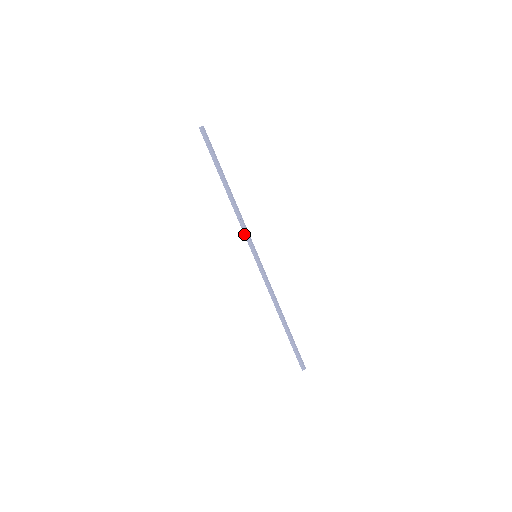
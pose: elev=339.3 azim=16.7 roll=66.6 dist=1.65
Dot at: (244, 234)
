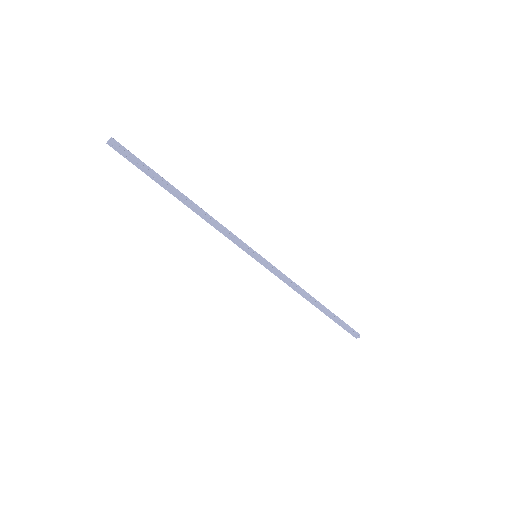
Dot at: (234, 238)
